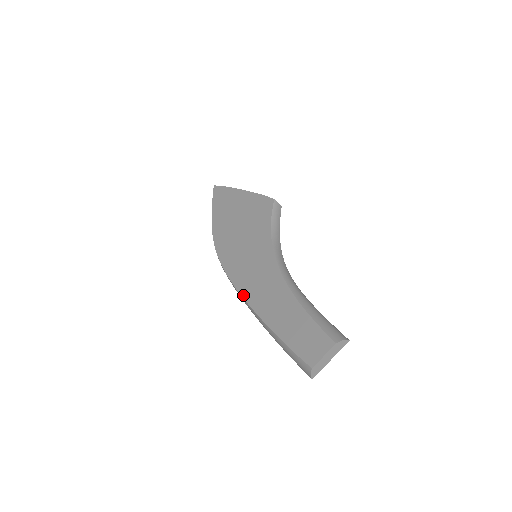
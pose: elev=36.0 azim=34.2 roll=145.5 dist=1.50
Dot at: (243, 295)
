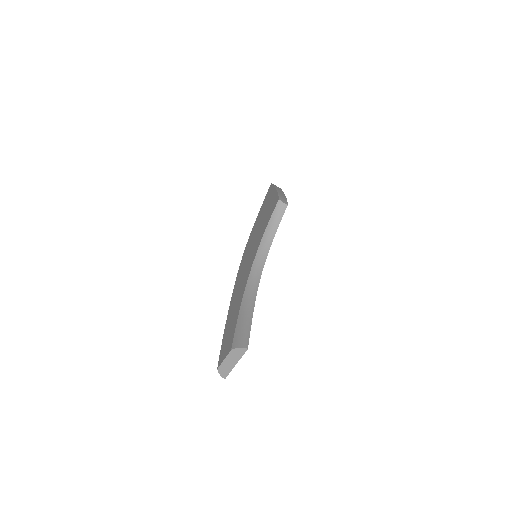
Dot at: (232, 293)
